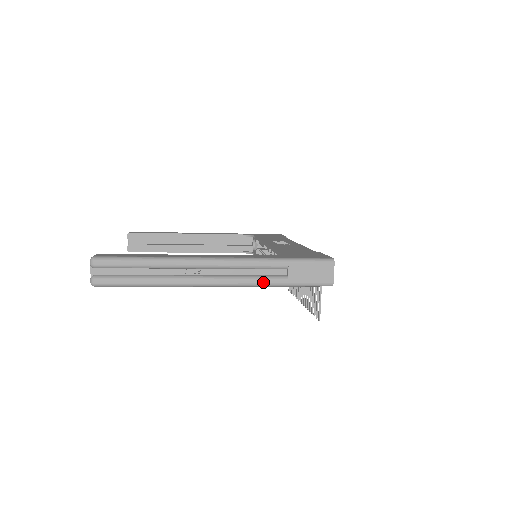
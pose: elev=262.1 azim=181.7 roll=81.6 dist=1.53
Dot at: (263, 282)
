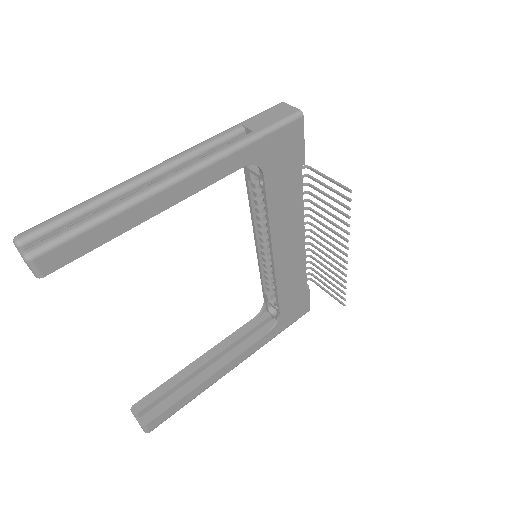
Dot at: (229, 146)
